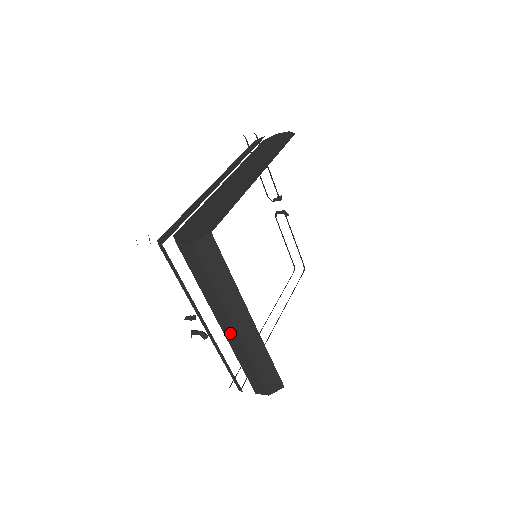
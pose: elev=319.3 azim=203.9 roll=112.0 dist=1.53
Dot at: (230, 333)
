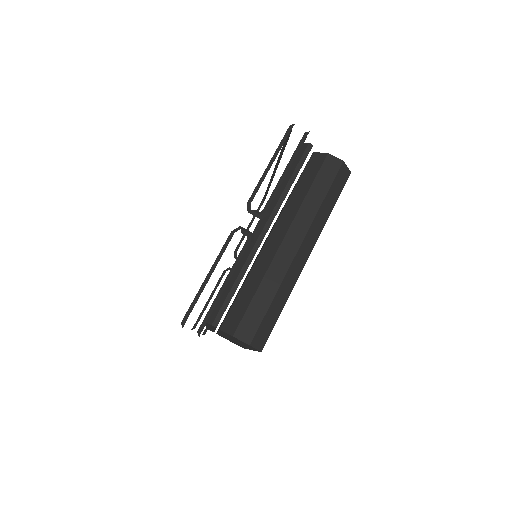
Dot at: (287, 251)
